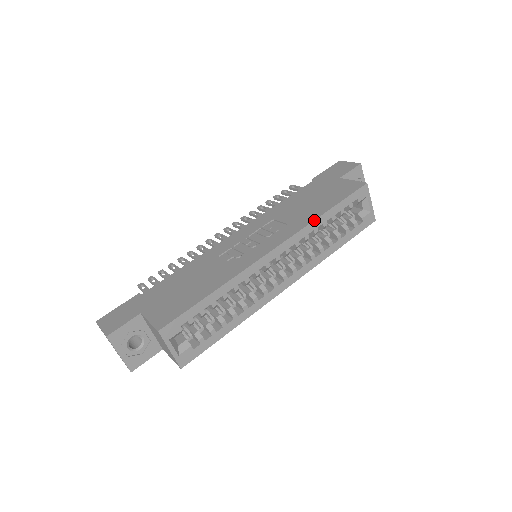
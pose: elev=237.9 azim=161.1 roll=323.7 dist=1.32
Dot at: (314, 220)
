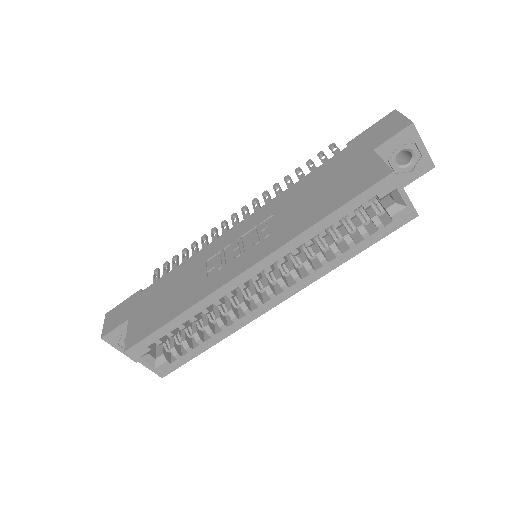
Dot at: (303, 232)
